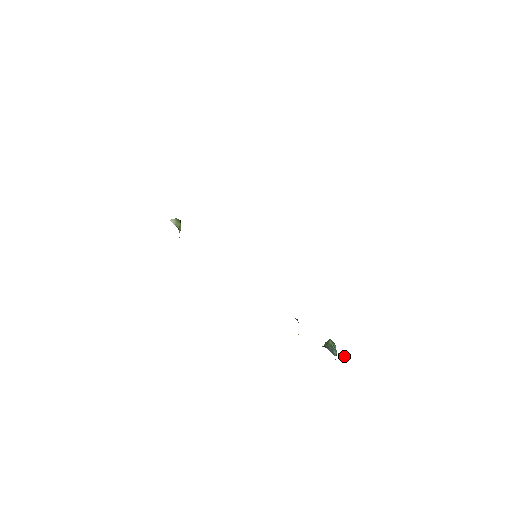
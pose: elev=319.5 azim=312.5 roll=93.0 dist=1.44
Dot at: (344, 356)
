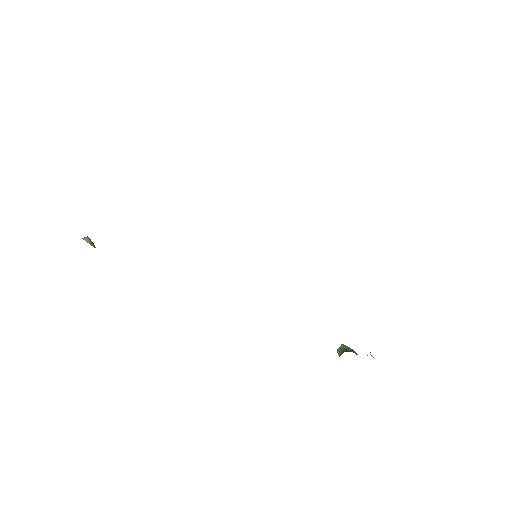
Dot at: (371, 355)
